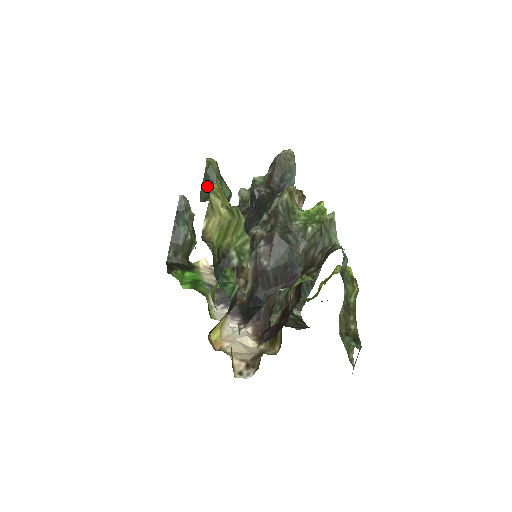
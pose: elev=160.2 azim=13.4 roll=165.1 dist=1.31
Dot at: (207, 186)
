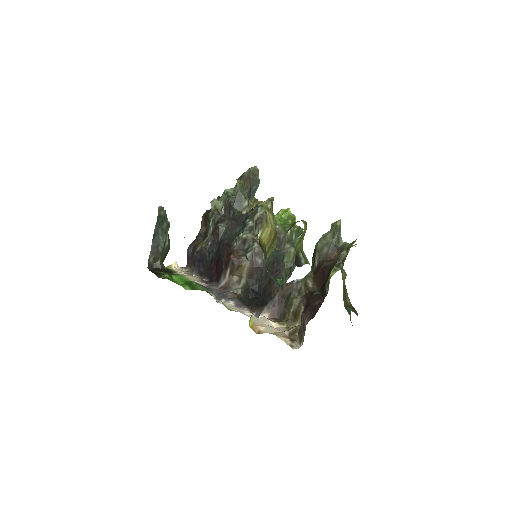
Dot at: (240, 202)
